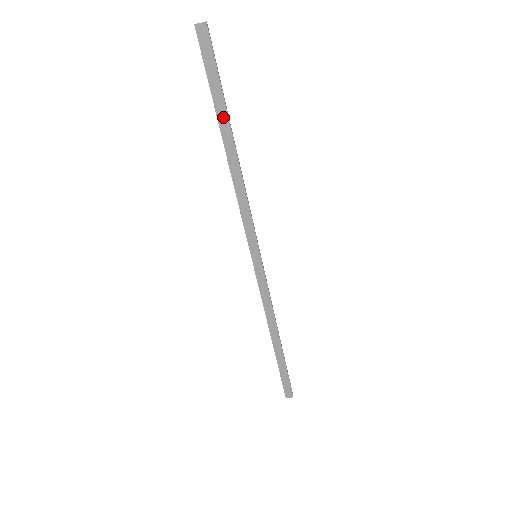
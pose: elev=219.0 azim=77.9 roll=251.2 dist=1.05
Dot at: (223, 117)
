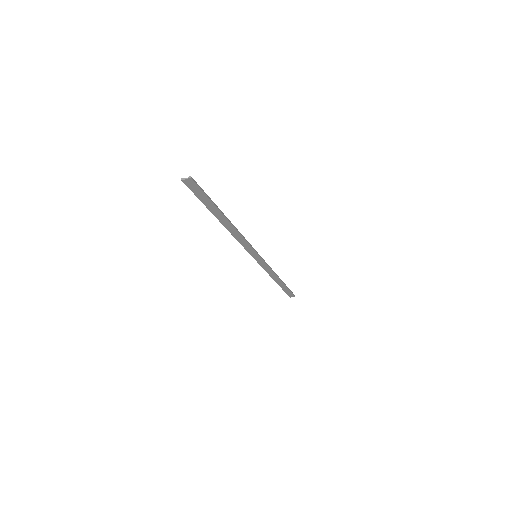
Dot at: (216, 212)
